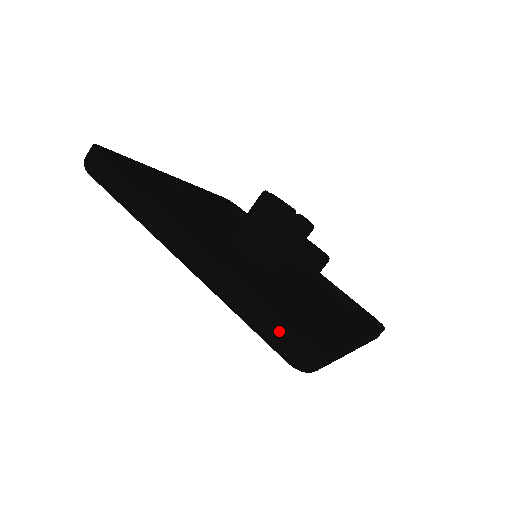
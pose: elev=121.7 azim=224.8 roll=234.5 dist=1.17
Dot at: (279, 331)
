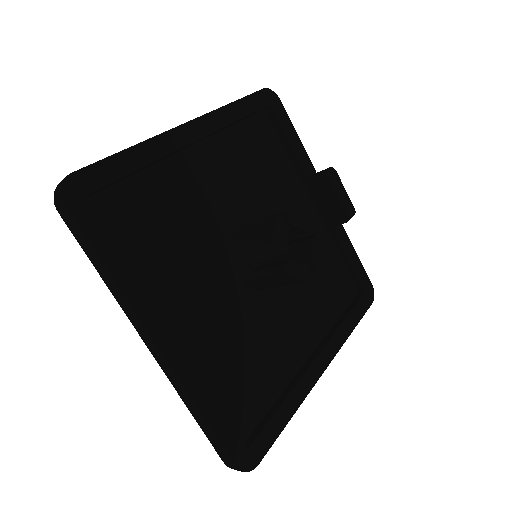
Dot at: (219, 450)
